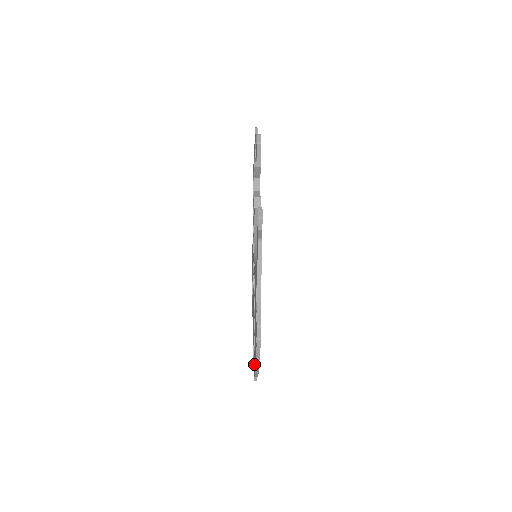
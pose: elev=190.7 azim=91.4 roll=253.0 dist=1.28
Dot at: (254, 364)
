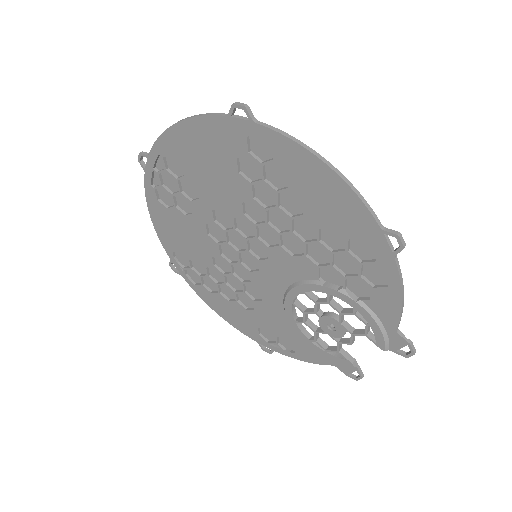
Dot at: (205, 296)
